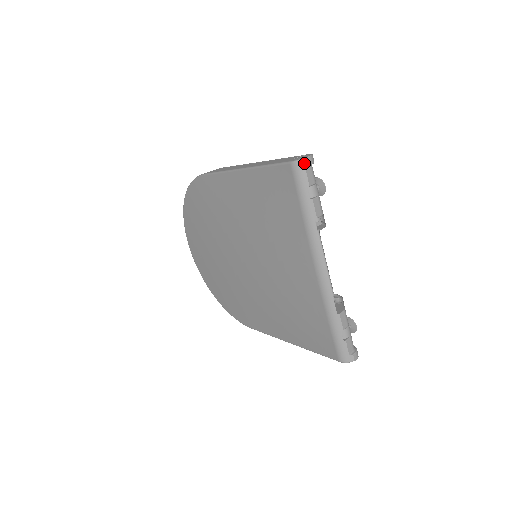
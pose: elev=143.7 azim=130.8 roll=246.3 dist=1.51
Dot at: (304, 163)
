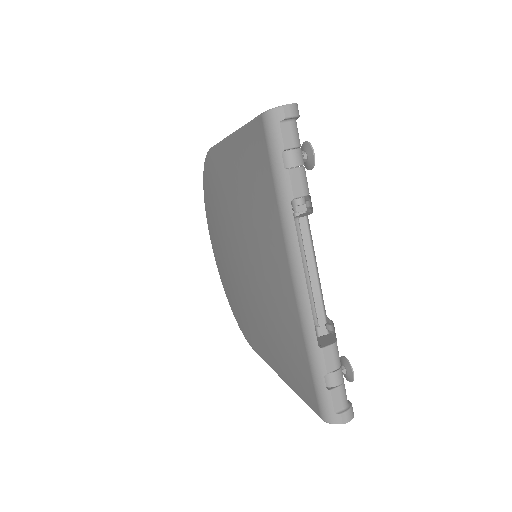
Dot at: (278, 114)
